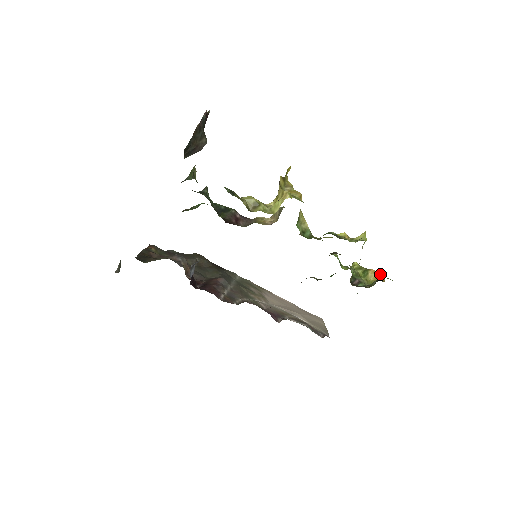
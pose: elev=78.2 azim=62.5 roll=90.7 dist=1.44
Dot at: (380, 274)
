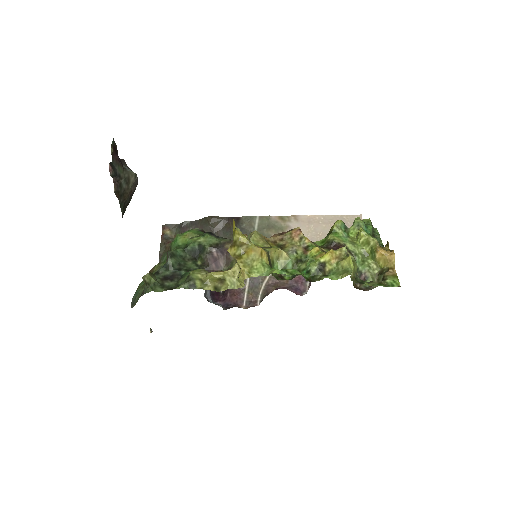
Dot at: (389, 256)
